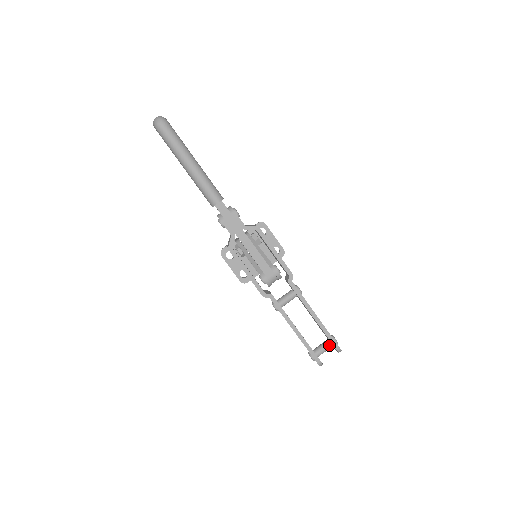
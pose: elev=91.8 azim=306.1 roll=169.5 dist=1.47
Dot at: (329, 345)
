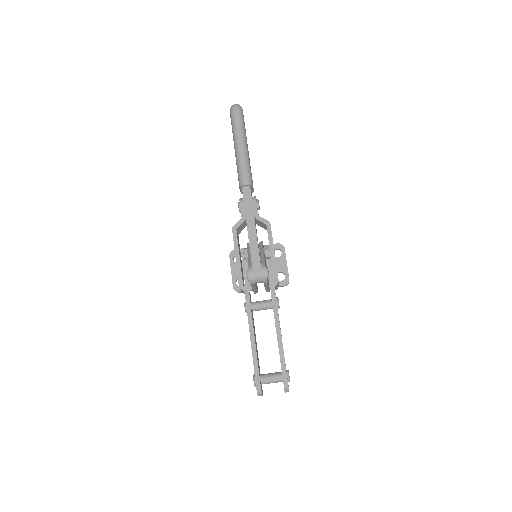
Dot at: (279, 376)
